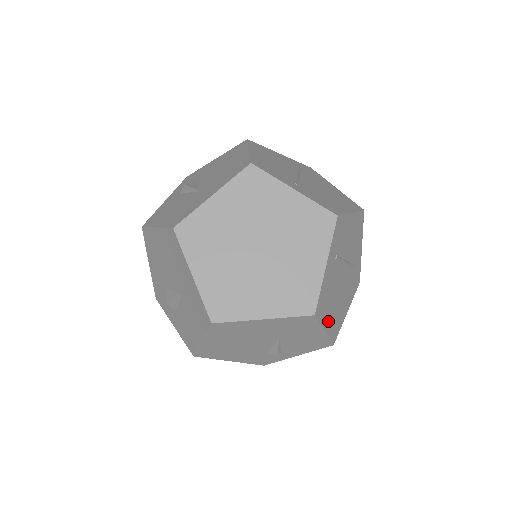
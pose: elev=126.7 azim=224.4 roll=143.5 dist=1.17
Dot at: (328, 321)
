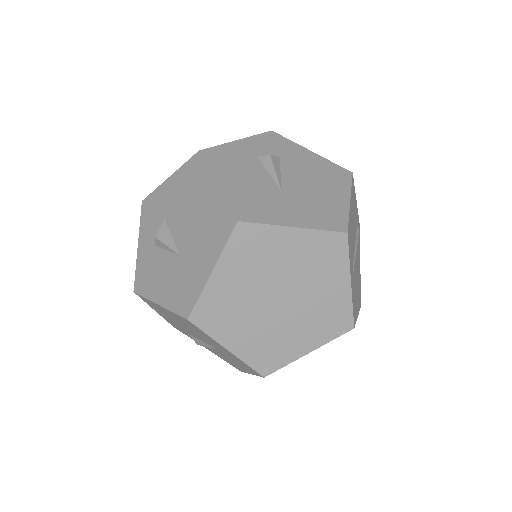
Dot at: occluded
